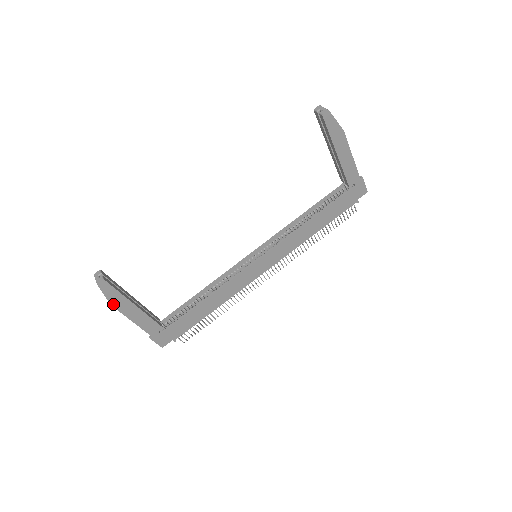
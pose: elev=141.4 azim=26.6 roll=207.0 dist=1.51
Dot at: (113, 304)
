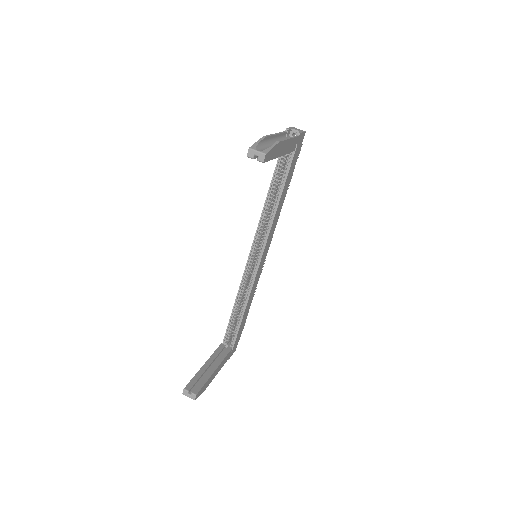
Dot at: occluded
